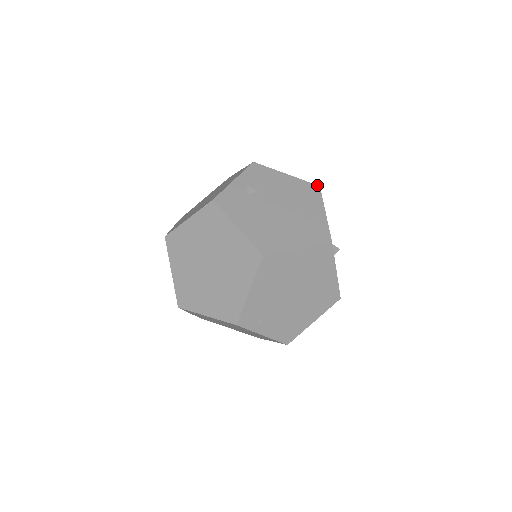
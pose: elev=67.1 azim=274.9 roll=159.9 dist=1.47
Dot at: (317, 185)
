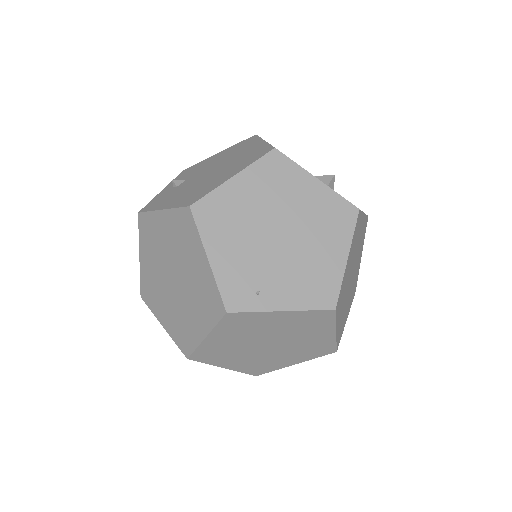
Dot at: (252, 136)
